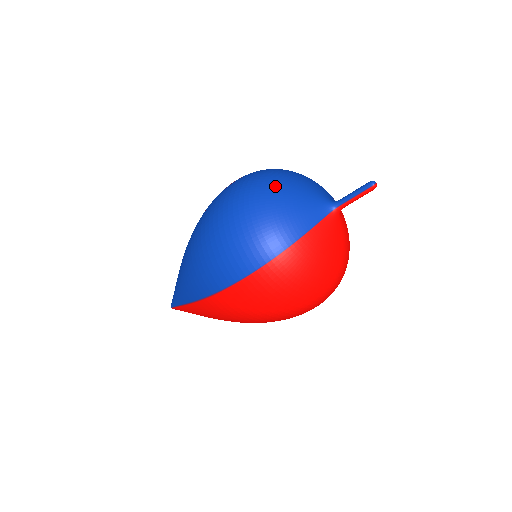
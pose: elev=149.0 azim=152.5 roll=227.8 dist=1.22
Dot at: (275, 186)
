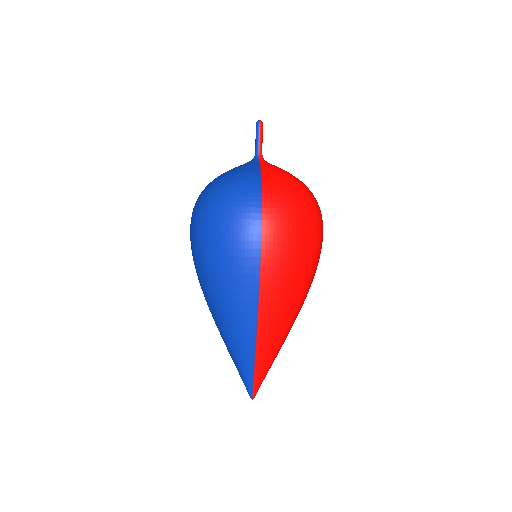
Dot at: (215, 179)
